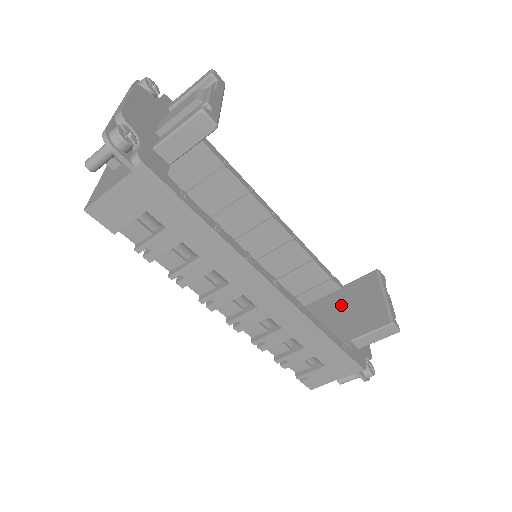
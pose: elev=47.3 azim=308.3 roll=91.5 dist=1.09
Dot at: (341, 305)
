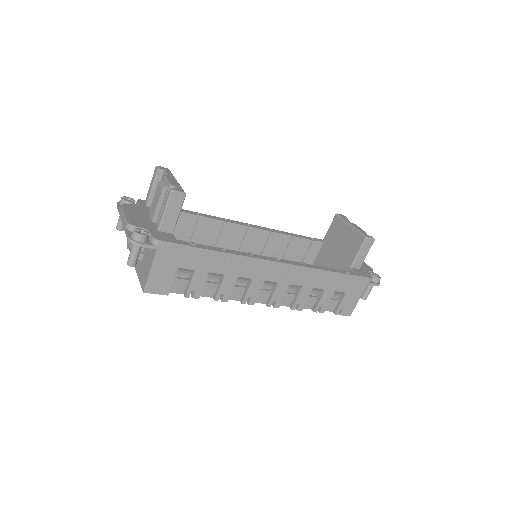
Dot at: (330, 252)
